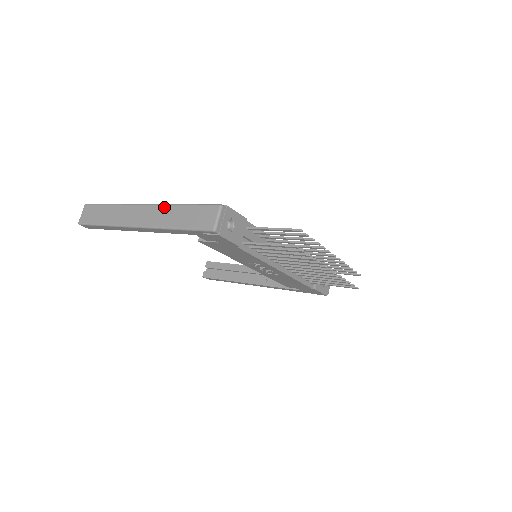
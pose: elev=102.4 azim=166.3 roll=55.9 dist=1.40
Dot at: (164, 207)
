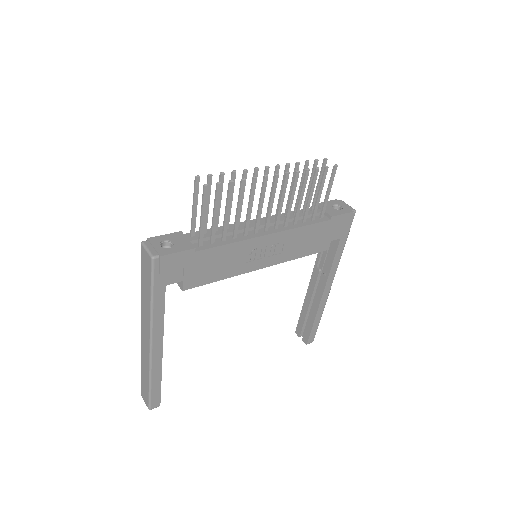
Dot at: (141, 306)
